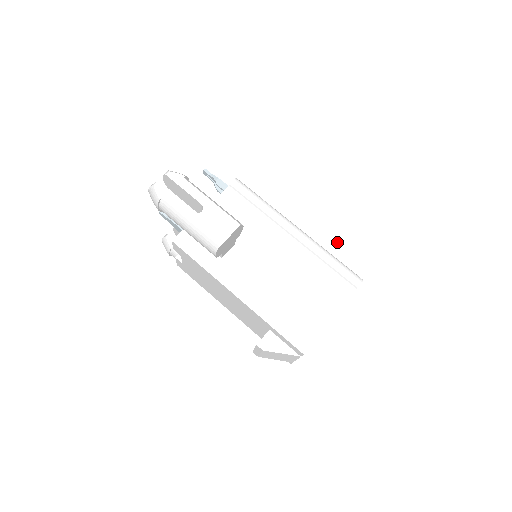
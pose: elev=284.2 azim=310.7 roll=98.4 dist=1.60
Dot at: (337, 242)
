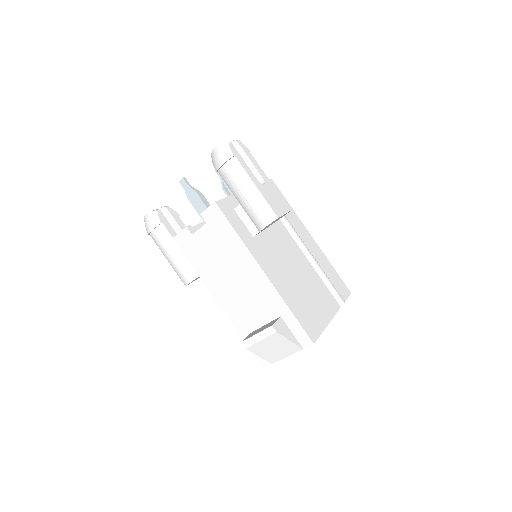
Dot at: (327, 267)
